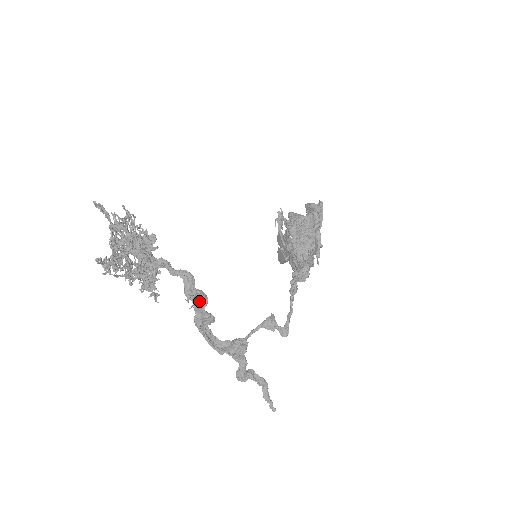
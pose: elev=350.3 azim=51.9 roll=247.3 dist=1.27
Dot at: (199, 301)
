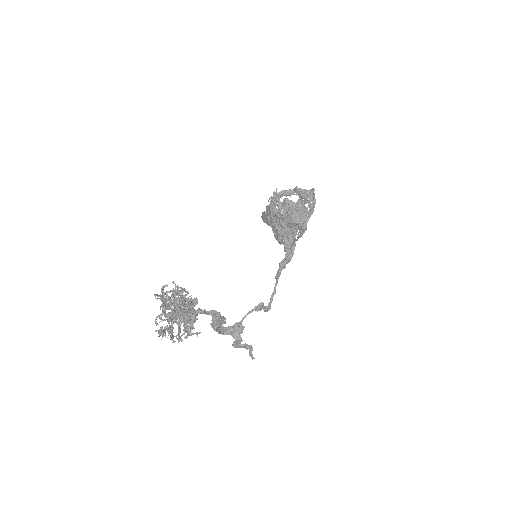
Dot at: (220, 322)
